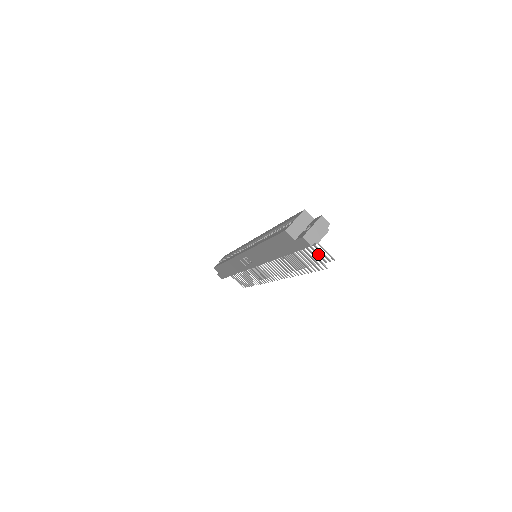
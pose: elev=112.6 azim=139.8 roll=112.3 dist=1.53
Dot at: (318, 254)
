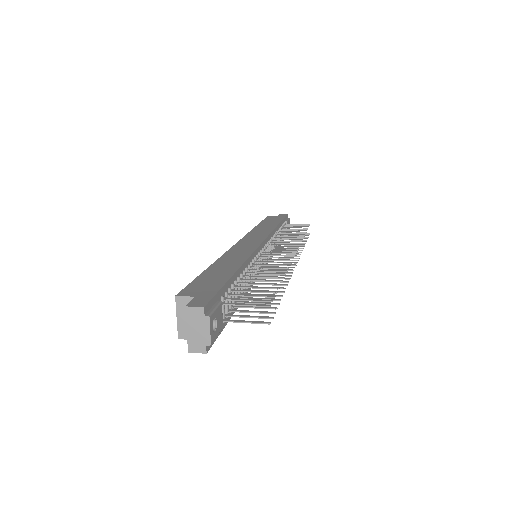
Dot at: occluded
